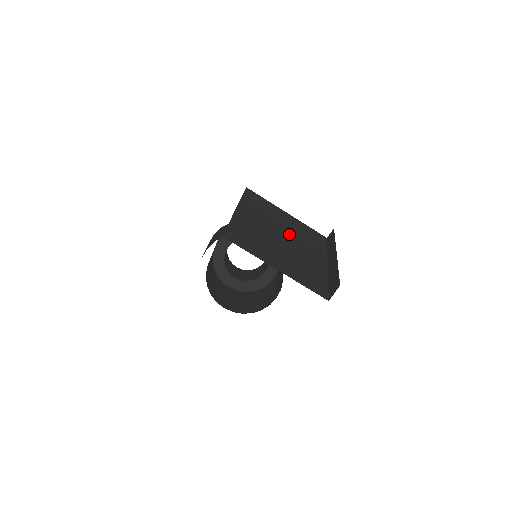
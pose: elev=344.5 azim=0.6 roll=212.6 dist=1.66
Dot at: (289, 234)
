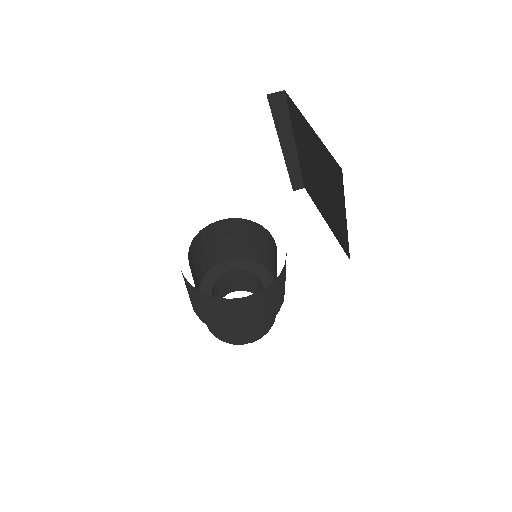
Dot at: occluded
